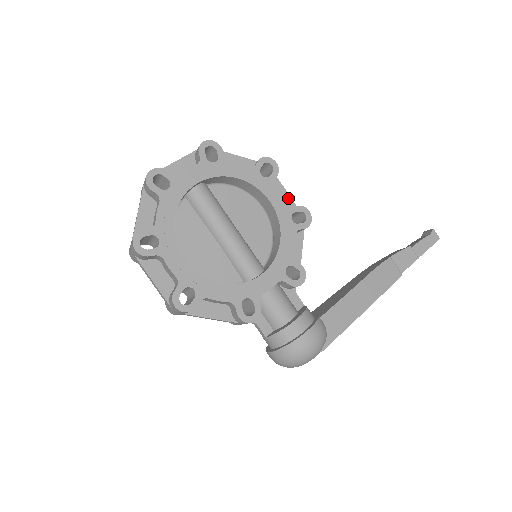
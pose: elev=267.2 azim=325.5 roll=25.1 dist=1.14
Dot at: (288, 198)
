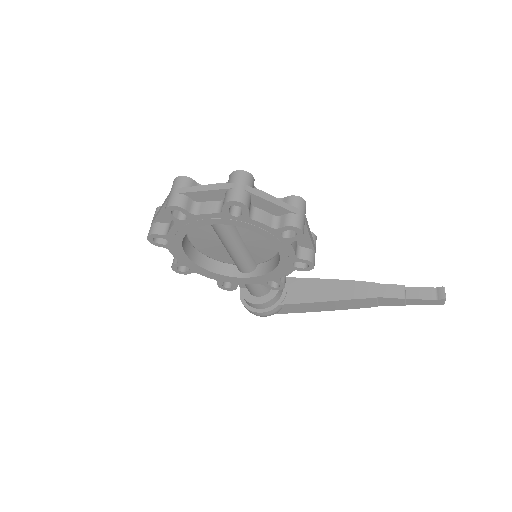
Dot at: (308, 241)
